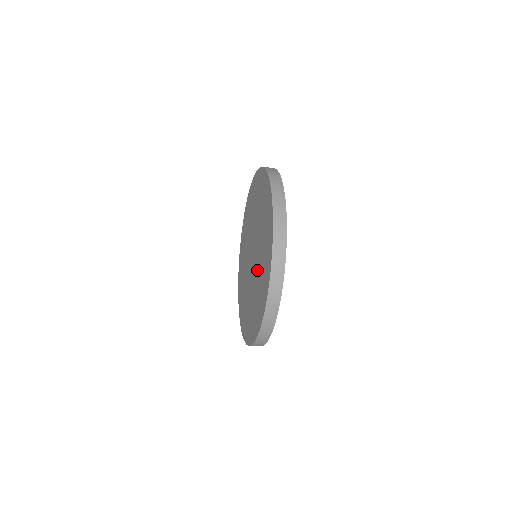
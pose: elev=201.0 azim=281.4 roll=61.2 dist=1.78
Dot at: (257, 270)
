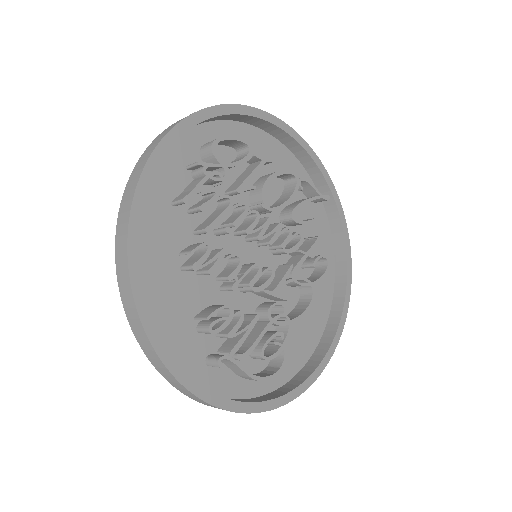
Dot at: occluded
